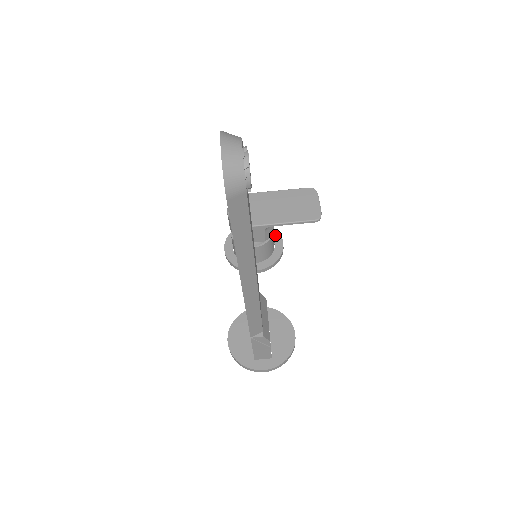
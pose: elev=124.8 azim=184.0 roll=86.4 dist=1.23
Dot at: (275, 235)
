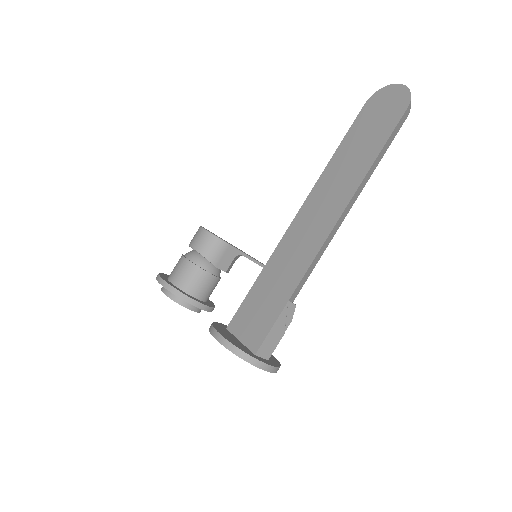
Dot at: occluded
